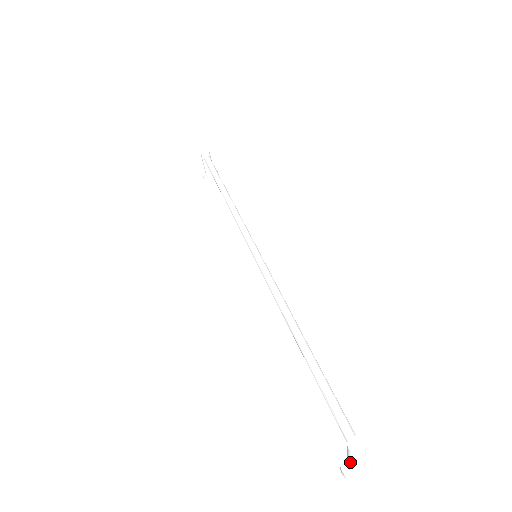
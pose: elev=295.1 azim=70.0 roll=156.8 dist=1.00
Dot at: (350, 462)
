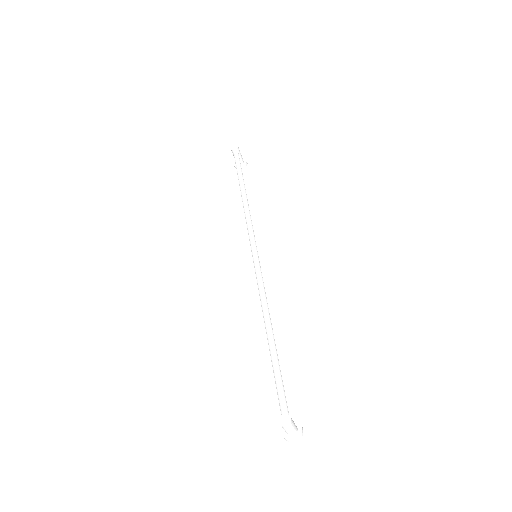
Dot at: (284, 429)
